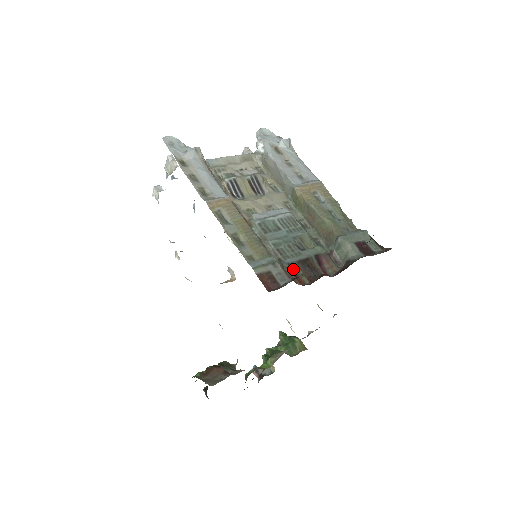
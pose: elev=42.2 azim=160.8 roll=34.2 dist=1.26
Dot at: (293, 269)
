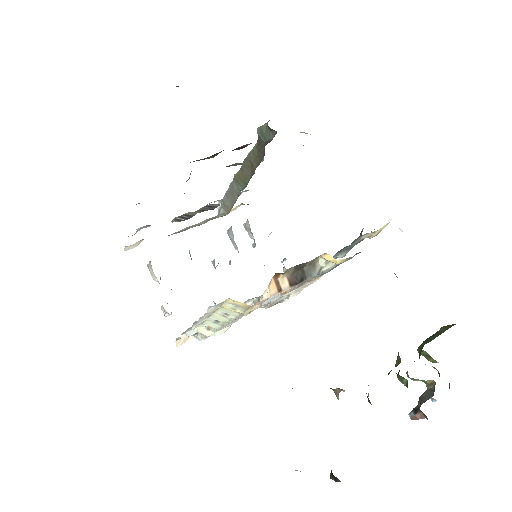
Dot at: occluded
